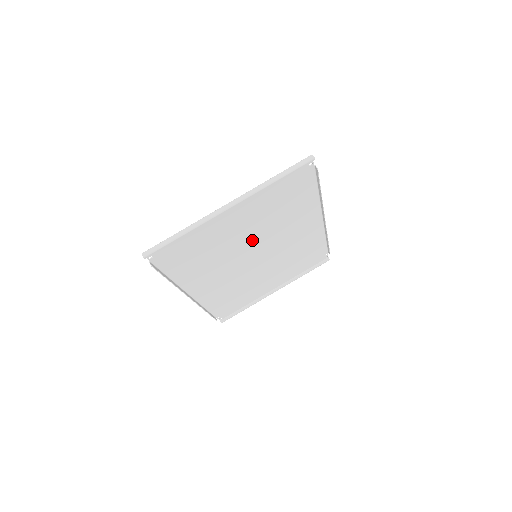
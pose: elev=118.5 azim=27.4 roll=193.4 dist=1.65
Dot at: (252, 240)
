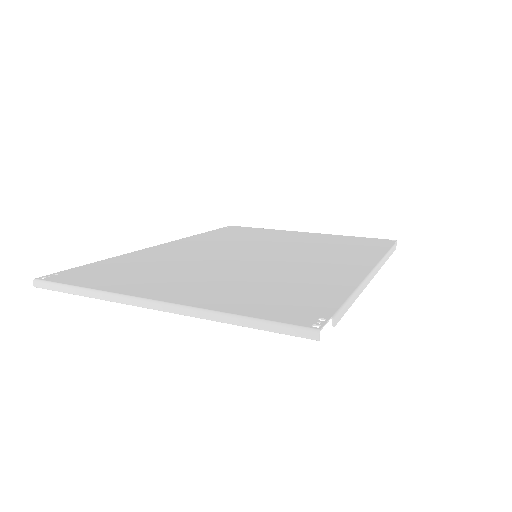
Dot at: (238, 266)
